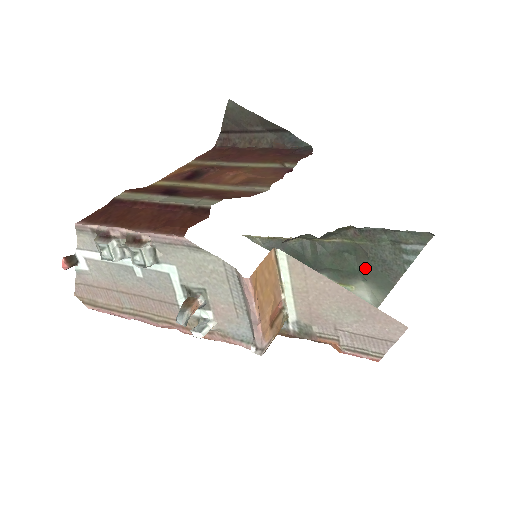
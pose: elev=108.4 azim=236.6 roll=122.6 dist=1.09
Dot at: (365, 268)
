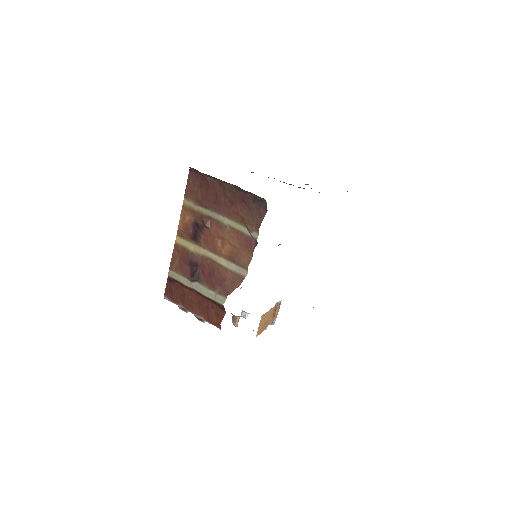
Dot at: occluded
